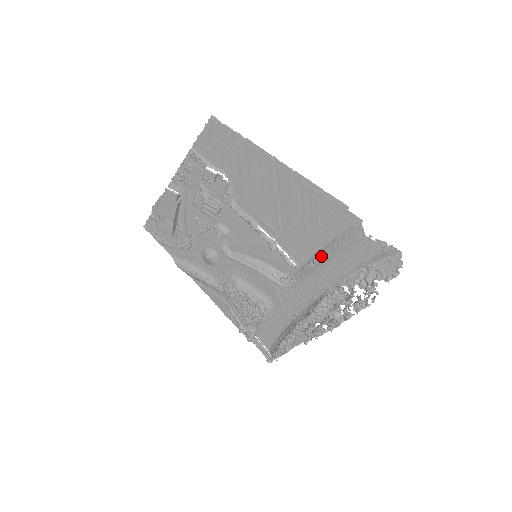
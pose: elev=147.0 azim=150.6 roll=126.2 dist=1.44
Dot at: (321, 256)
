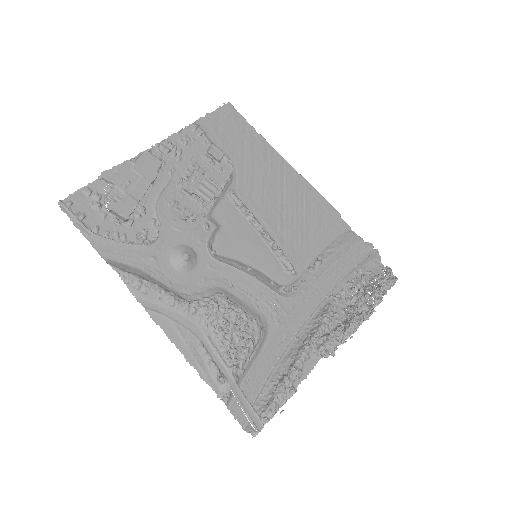
Dot at: (323, 258)
